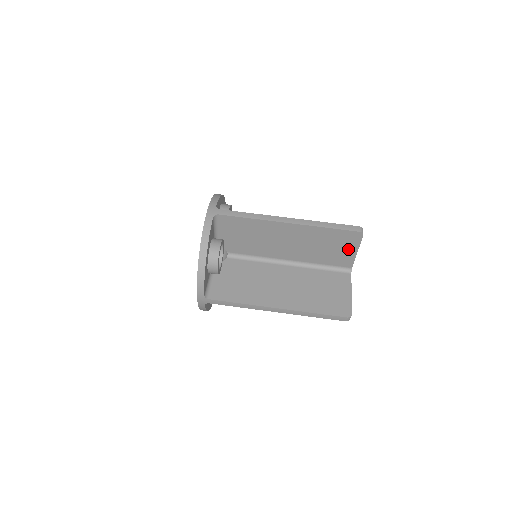
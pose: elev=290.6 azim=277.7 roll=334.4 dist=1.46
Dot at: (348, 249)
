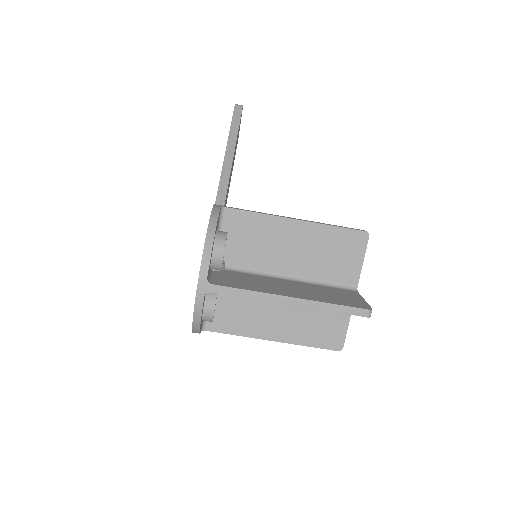
Dot at: occluded
